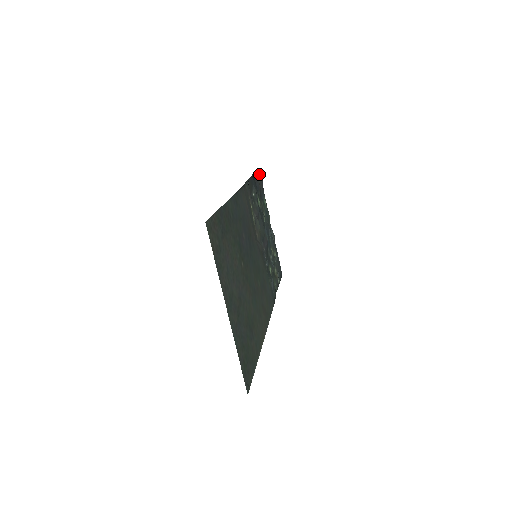
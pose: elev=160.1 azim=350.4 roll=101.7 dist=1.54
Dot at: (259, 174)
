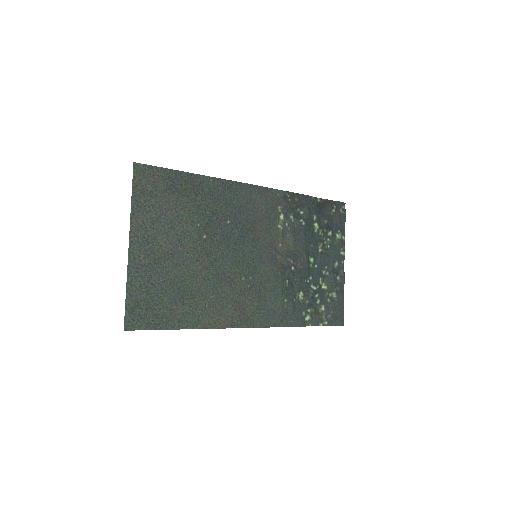
Dot at: (341, 208)
